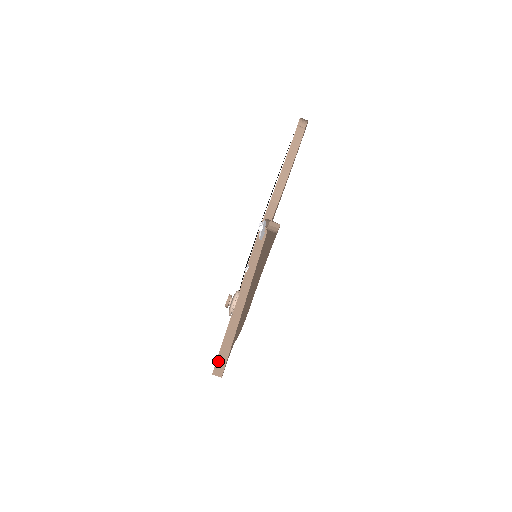
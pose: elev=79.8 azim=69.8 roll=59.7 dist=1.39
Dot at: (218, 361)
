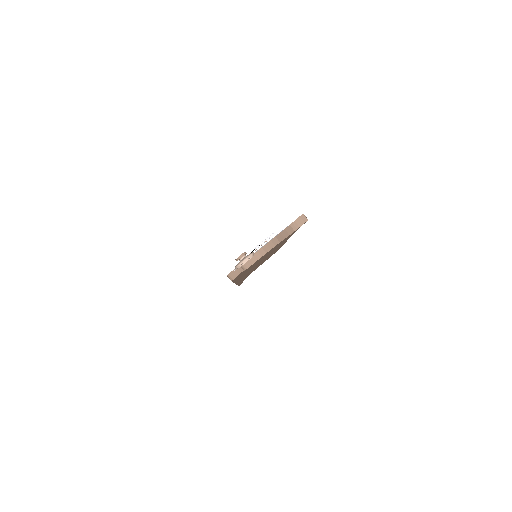
Dot at: occluded
